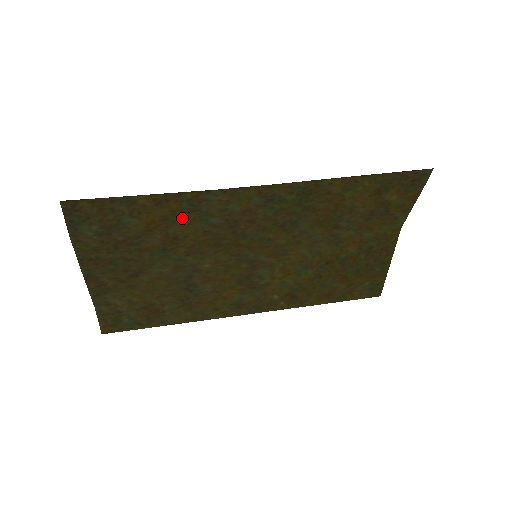
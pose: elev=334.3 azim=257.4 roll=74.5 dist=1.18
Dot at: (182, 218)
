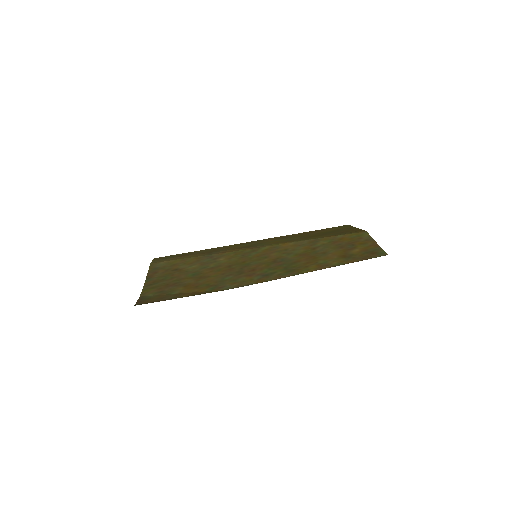
Dot at: (207, 284)
